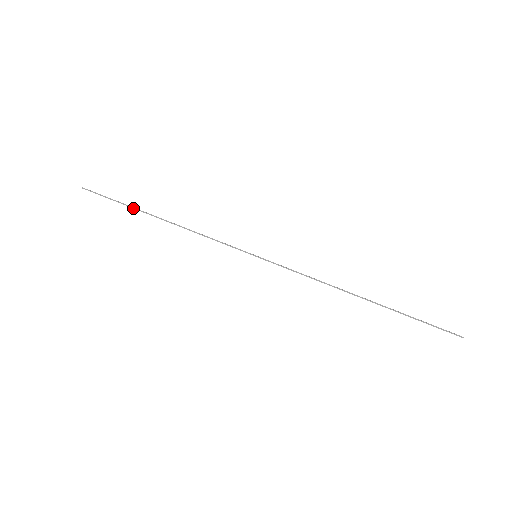
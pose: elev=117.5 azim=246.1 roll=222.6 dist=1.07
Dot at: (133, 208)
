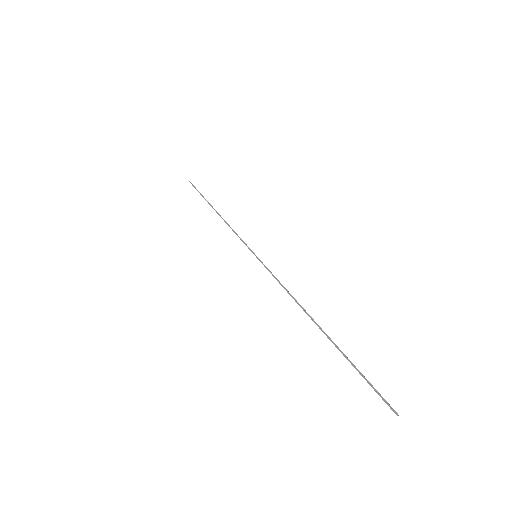
Dot at: (206, 200)
